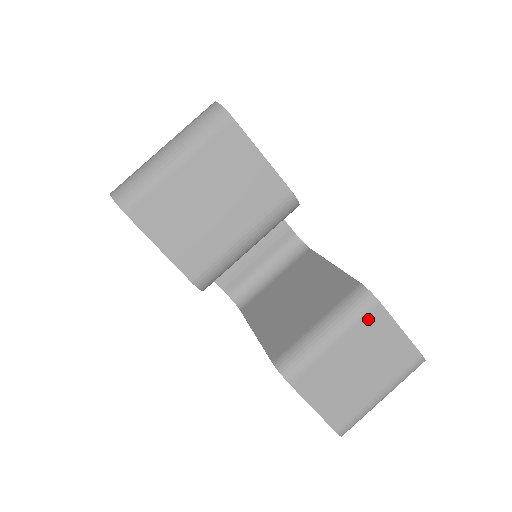
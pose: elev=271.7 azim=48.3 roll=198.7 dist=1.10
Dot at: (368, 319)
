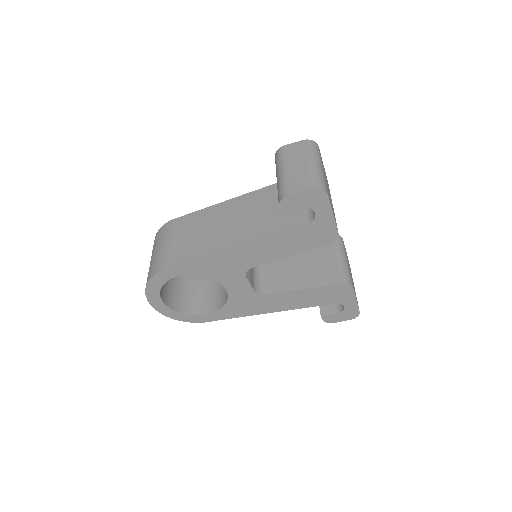
Dot at: occluded
